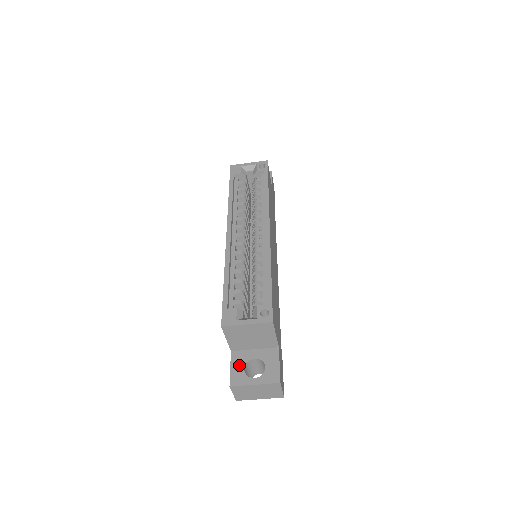
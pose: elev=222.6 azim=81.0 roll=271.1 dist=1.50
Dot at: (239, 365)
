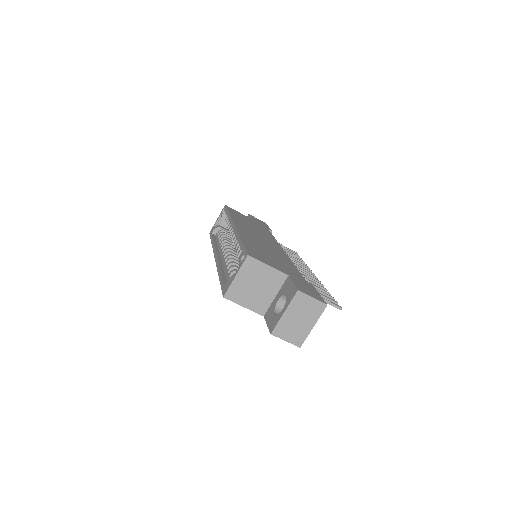
Dot at: (271, 316)
